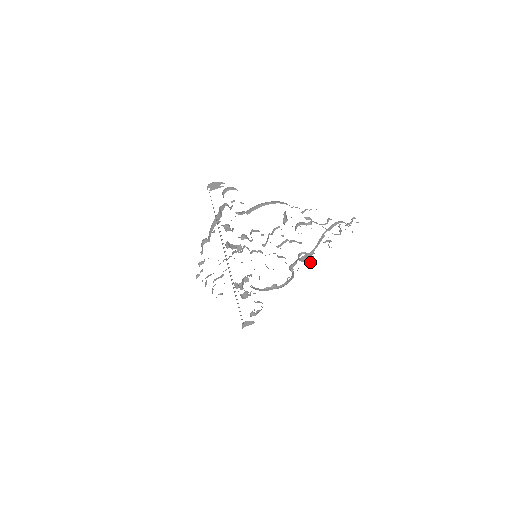
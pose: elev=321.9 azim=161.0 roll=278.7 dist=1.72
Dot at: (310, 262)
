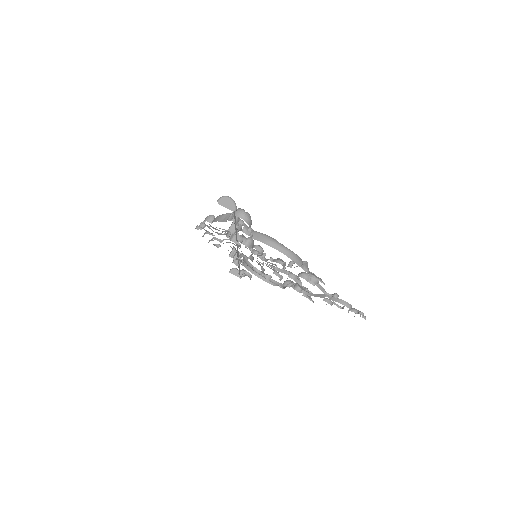
Dot at: (304, 295)
